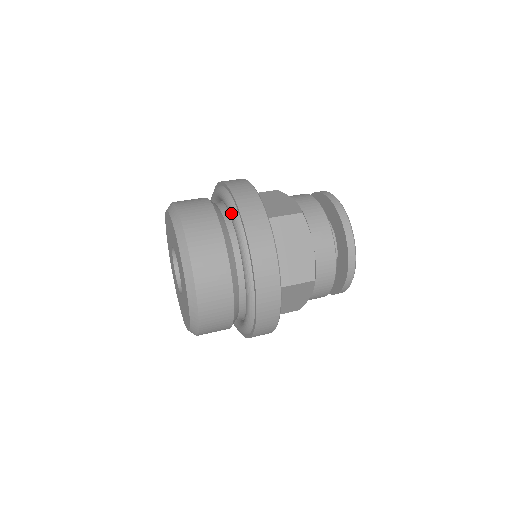
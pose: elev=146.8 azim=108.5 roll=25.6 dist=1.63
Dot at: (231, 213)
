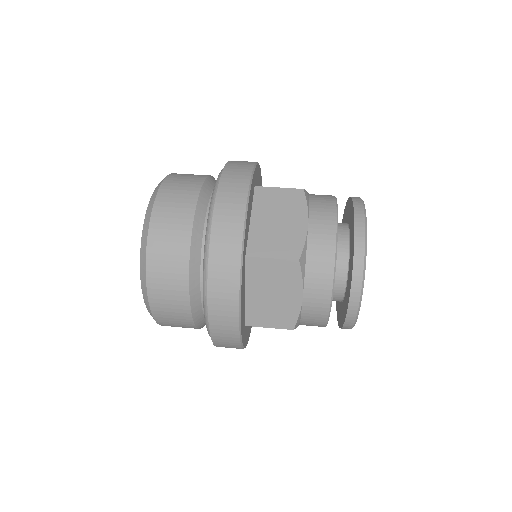
Dot at: occluded
